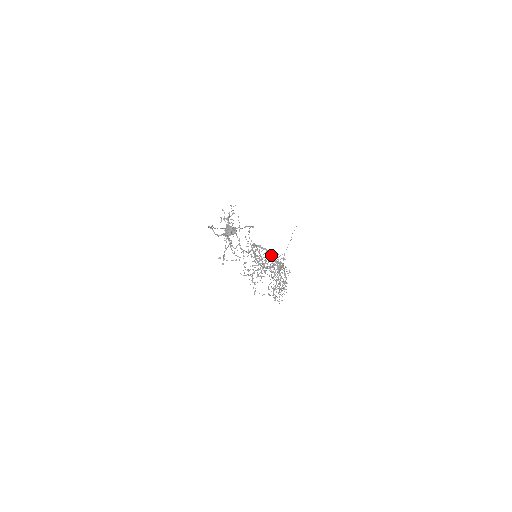
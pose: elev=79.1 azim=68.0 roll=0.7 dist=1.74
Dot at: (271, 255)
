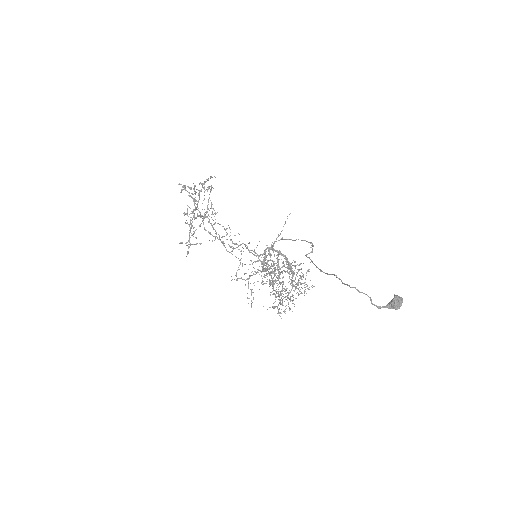
Dot at: occluded
